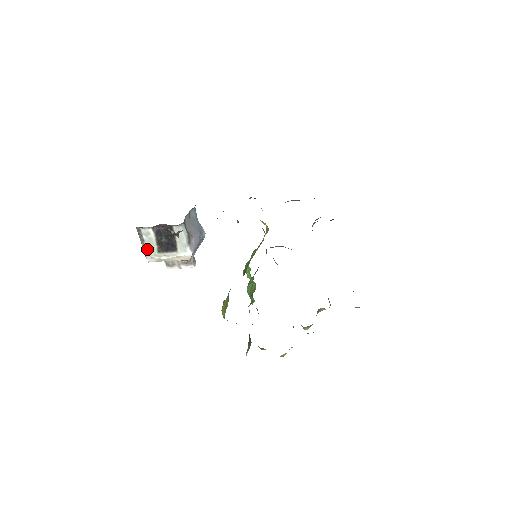
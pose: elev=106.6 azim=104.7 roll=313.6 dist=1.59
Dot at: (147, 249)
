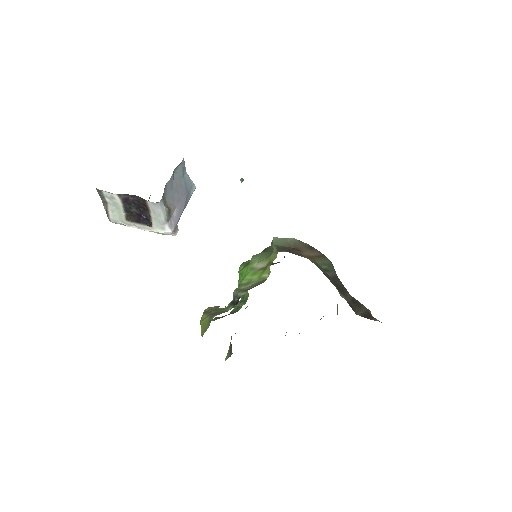
Dot at: (111, 213)
